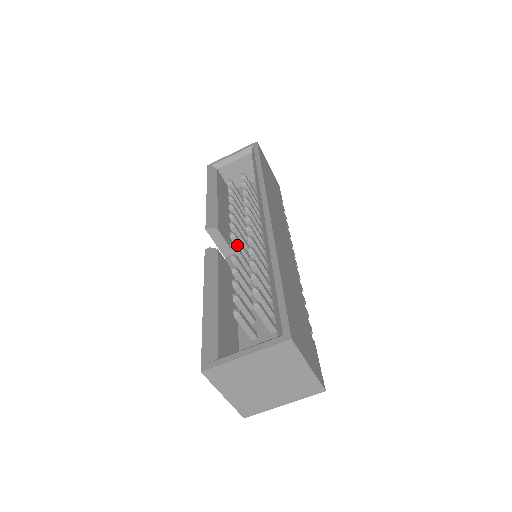
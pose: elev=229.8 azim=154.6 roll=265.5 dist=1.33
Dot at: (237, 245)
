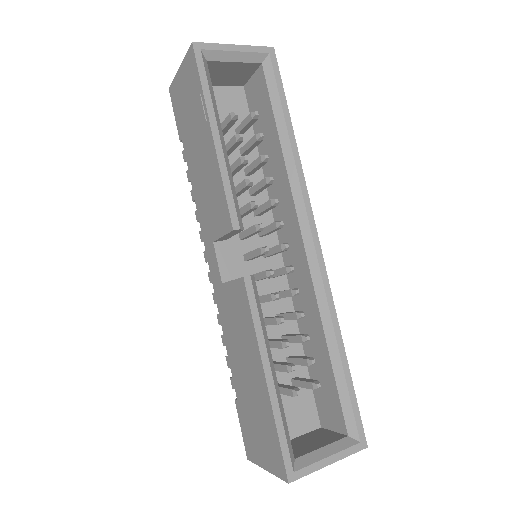
Dot at: (258, 256)
